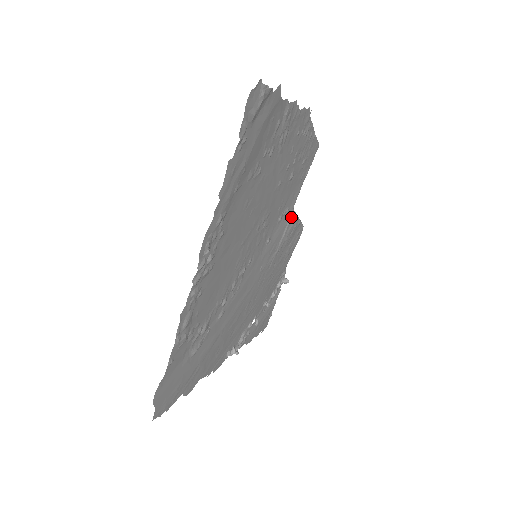
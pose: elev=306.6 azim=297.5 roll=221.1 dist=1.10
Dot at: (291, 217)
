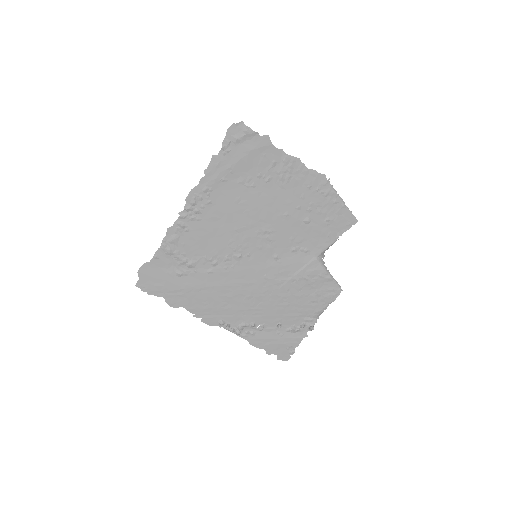
Dot at: (313, 261)
